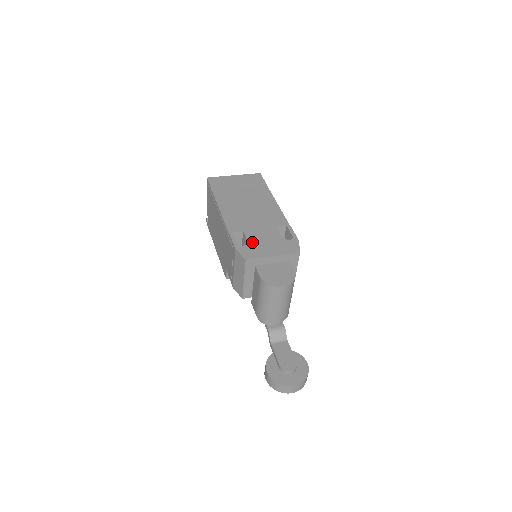
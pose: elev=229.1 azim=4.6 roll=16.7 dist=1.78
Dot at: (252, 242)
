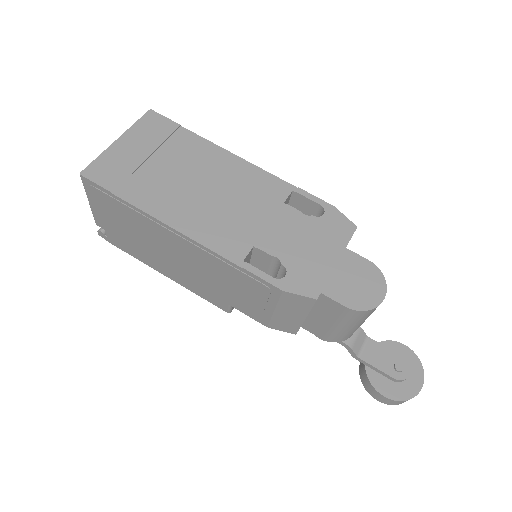
Dot at: (288, 258)
